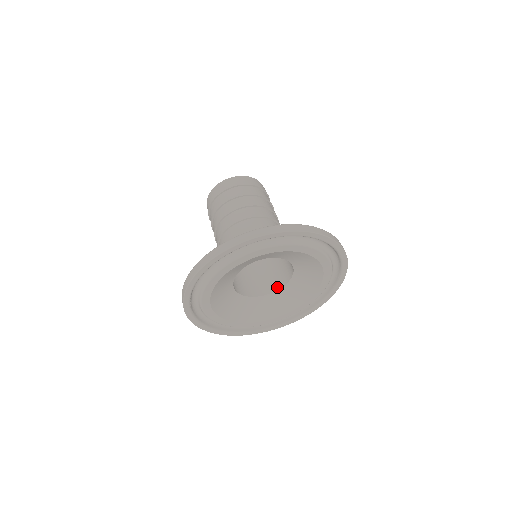
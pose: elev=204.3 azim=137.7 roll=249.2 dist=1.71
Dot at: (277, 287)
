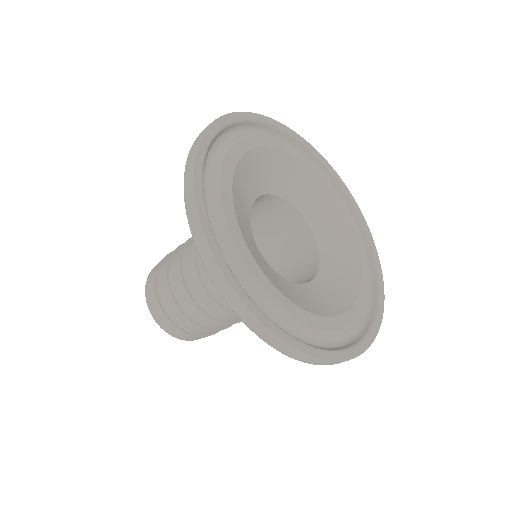
Dot at: (314, 270)
